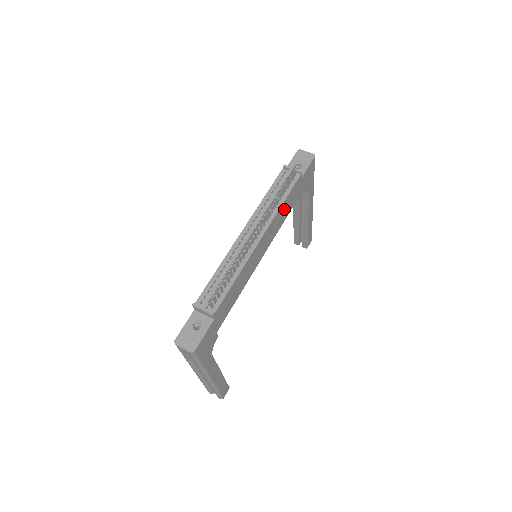
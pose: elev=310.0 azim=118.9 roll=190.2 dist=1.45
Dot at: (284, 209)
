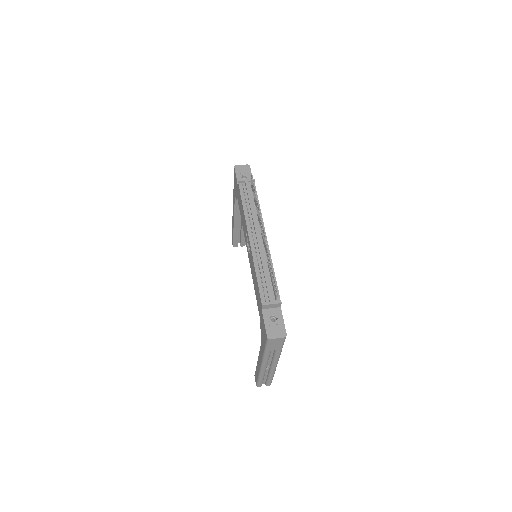
Dot at: occluded
